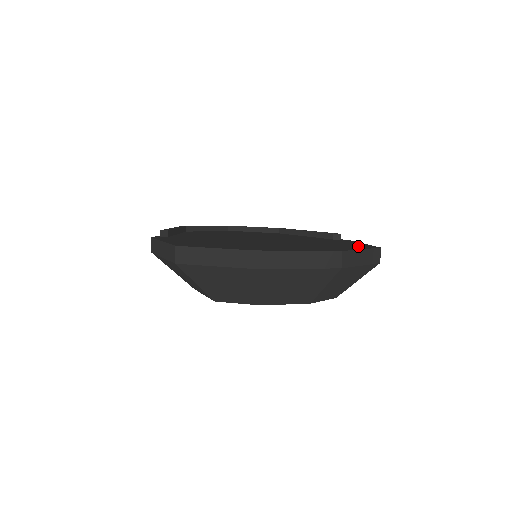
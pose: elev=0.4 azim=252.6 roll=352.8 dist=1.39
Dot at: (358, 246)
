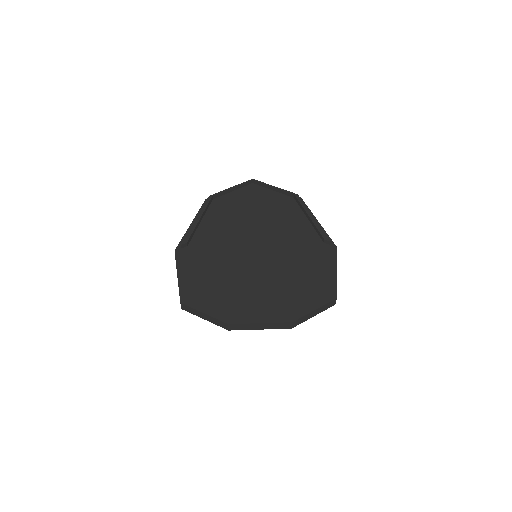
Dot at: (320, 292)
